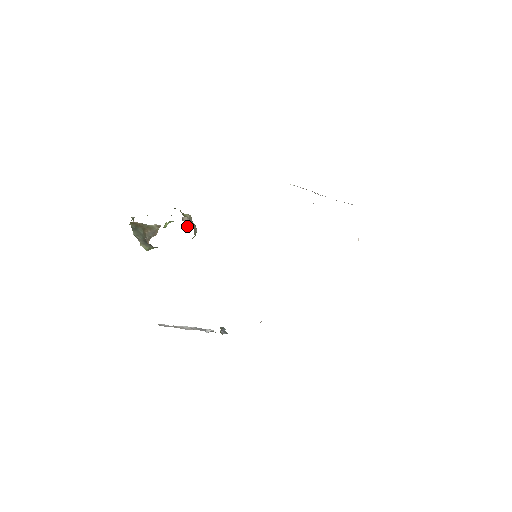
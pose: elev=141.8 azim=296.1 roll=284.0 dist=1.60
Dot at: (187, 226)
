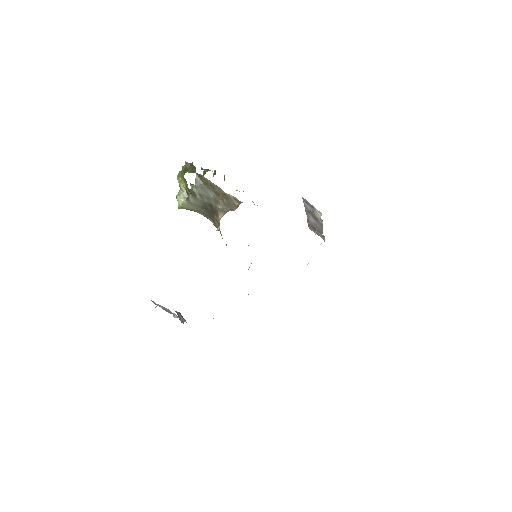
Dot at: occluded
